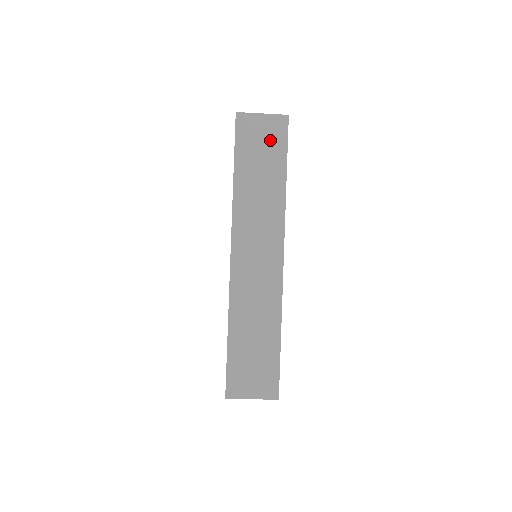
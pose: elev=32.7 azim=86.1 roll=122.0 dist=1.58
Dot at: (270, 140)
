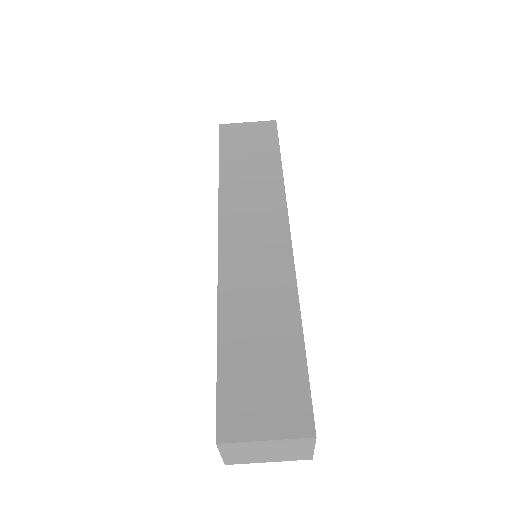
Dot at: (258, 139)
